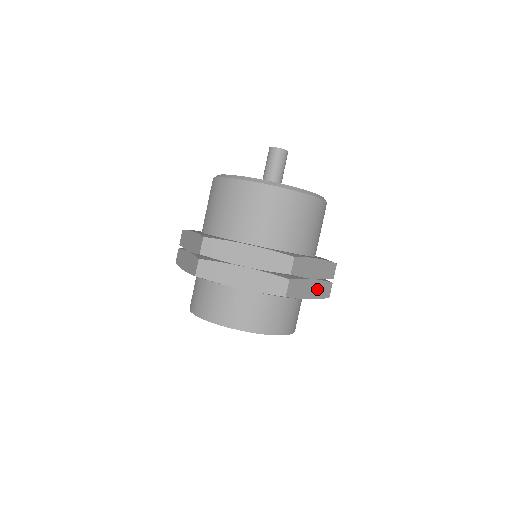
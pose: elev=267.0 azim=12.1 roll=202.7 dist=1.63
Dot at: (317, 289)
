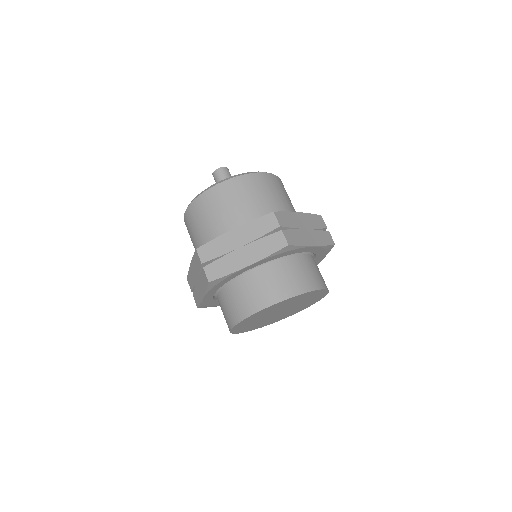
Dot at: occluded
